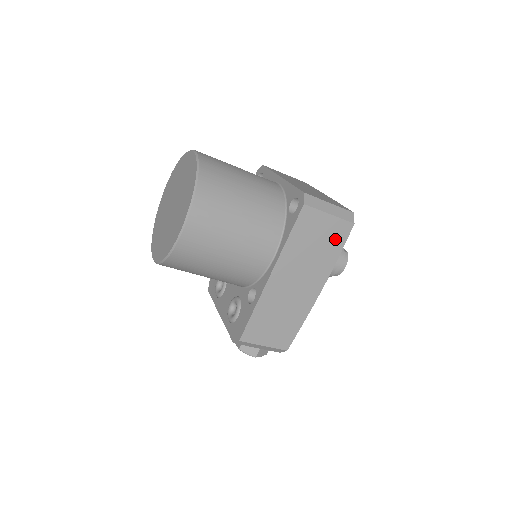
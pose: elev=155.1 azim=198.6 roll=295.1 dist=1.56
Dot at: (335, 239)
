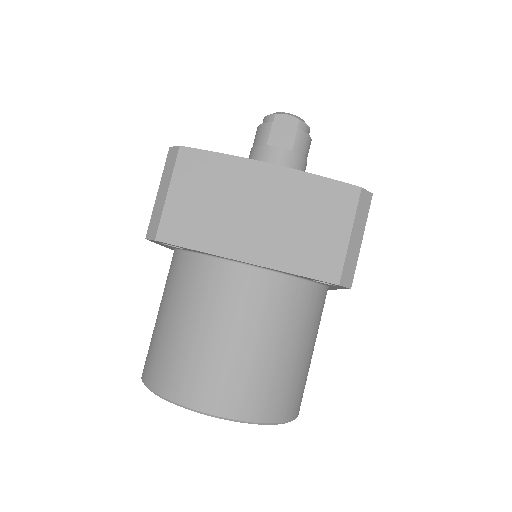
Dot at: occluded
